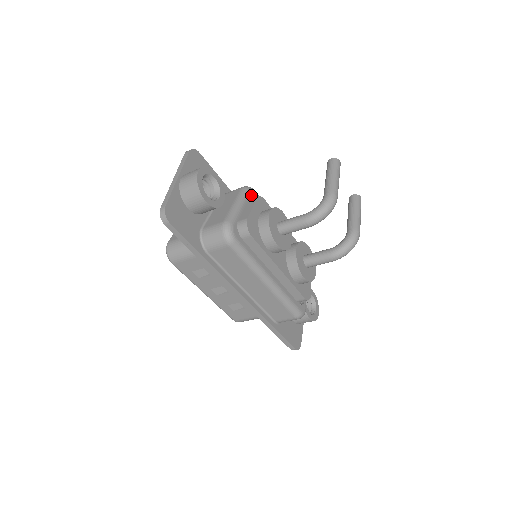
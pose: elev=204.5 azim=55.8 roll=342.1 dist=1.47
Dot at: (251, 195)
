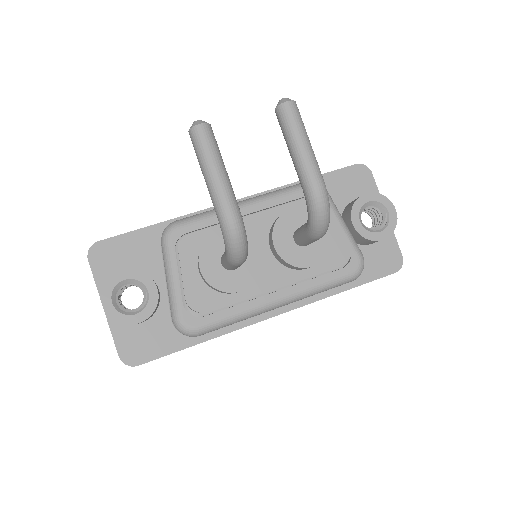
Dot at: (175, 242)
